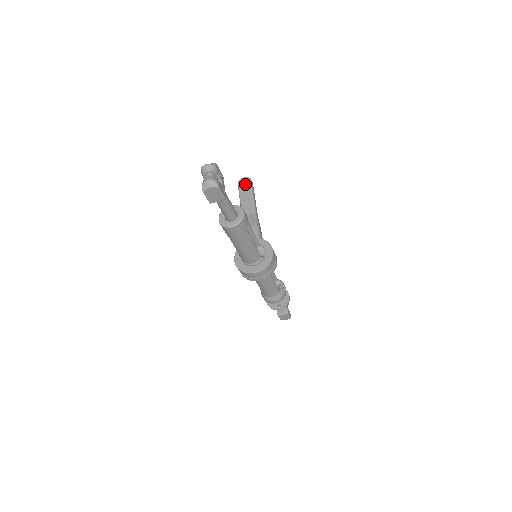
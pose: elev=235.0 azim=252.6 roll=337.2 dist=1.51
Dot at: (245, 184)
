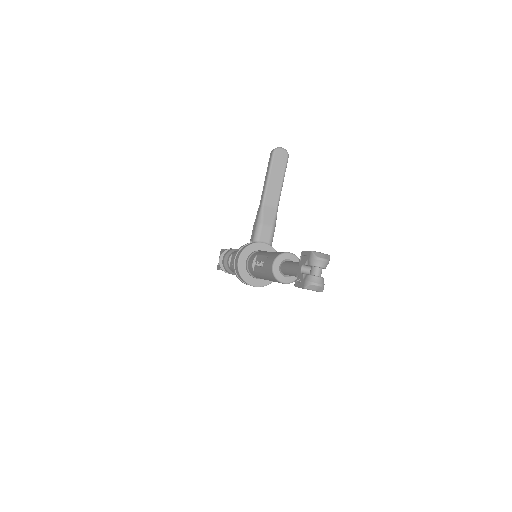
Dot at: (281, 160)
